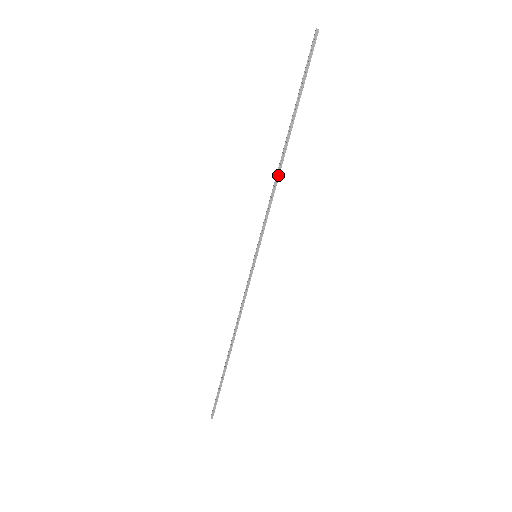
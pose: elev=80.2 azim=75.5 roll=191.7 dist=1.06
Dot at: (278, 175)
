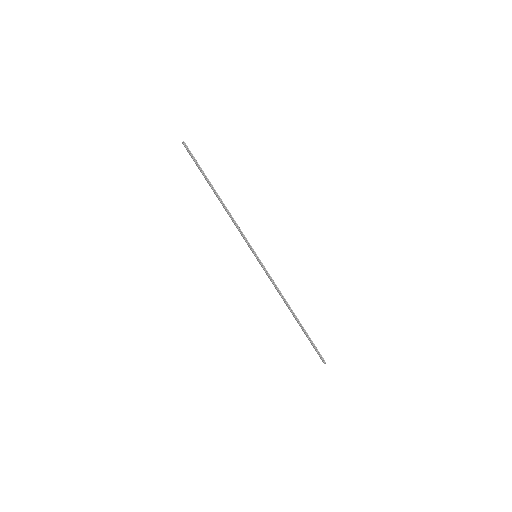
Dot at: (227, 210)
